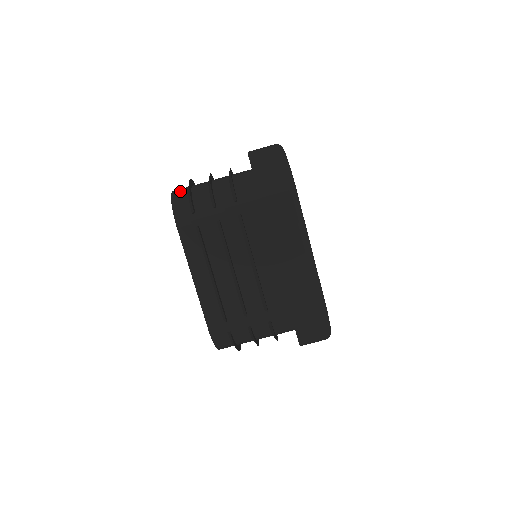
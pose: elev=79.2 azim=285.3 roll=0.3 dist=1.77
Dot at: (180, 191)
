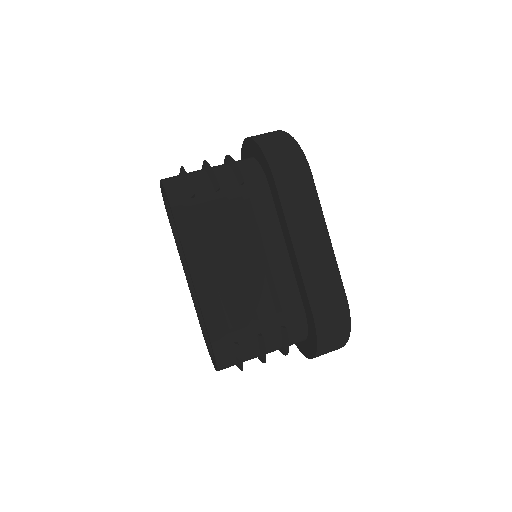
Dot at: (171, 177)
